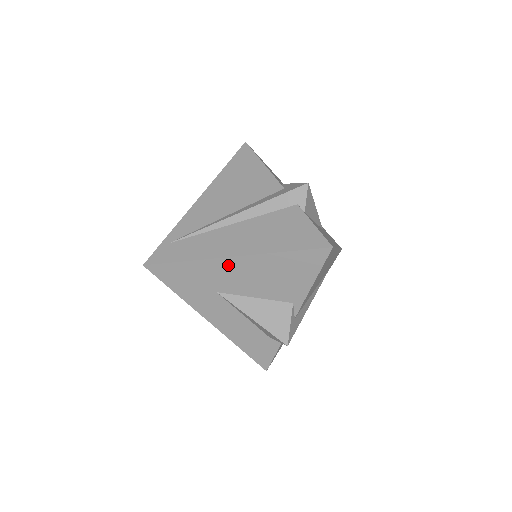
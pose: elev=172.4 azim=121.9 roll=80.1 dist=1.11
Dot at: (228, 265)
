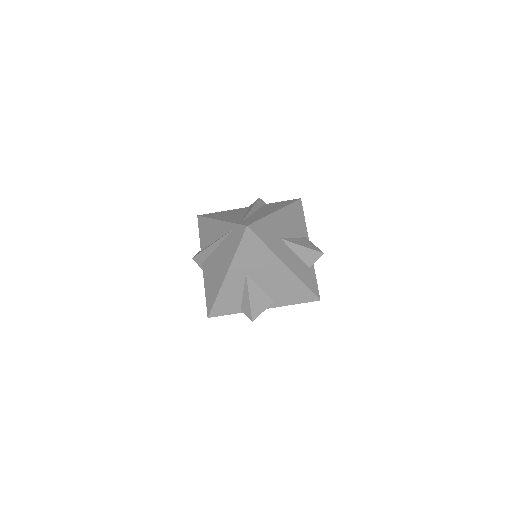
Dot at: (277, 217)
